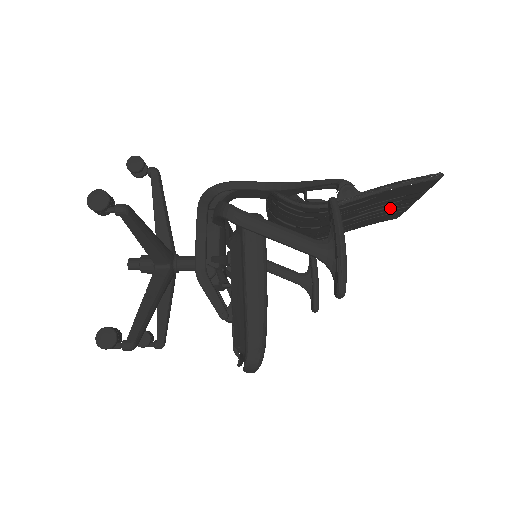
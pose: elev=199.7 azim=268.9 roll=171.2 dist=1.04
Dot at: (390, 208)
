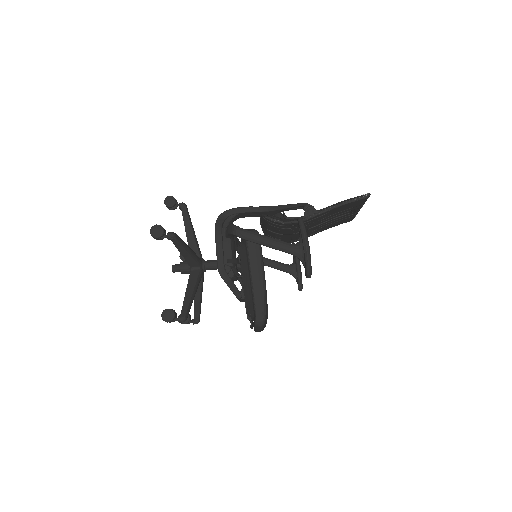
Dot at: (343, 216)
